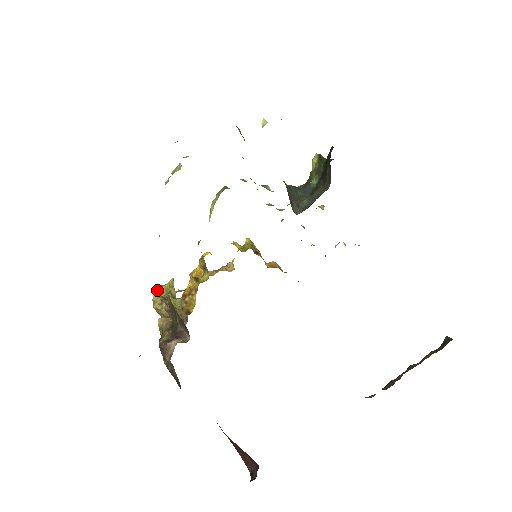
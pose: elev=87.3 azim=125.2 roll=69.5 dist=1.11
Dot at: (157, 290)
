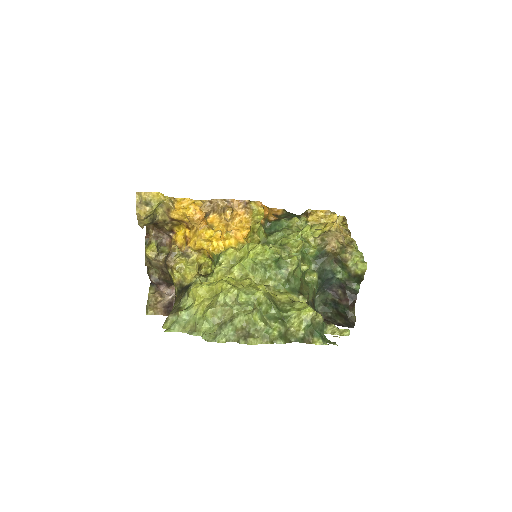
Dot at: (146, 216)
